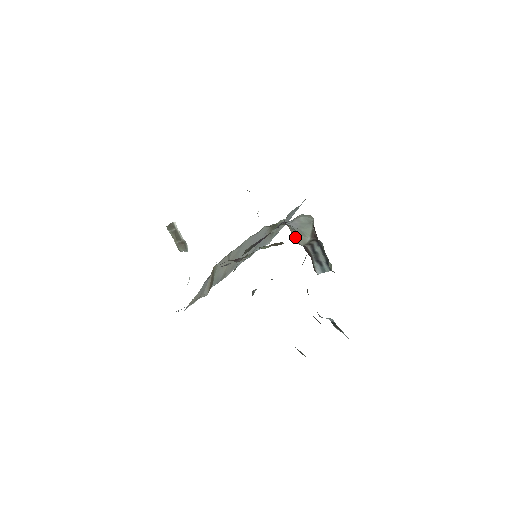
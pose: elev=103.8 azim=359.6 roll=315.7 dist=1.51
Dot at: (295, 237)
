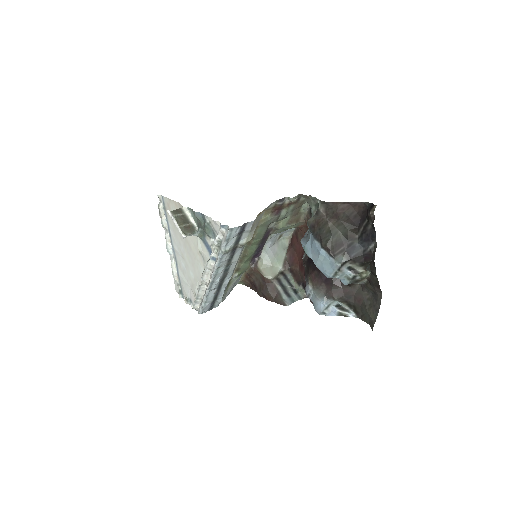
Dot at: (265, 272)
